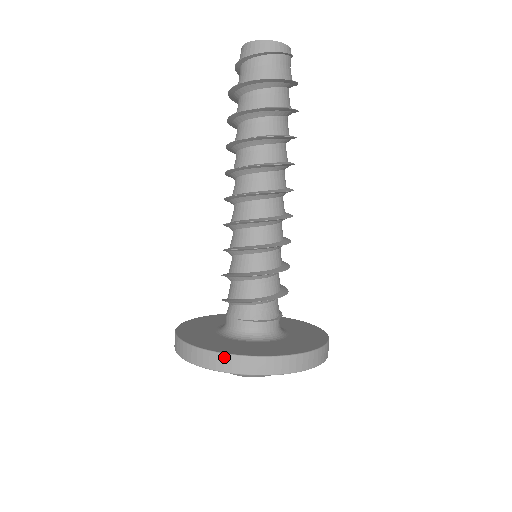
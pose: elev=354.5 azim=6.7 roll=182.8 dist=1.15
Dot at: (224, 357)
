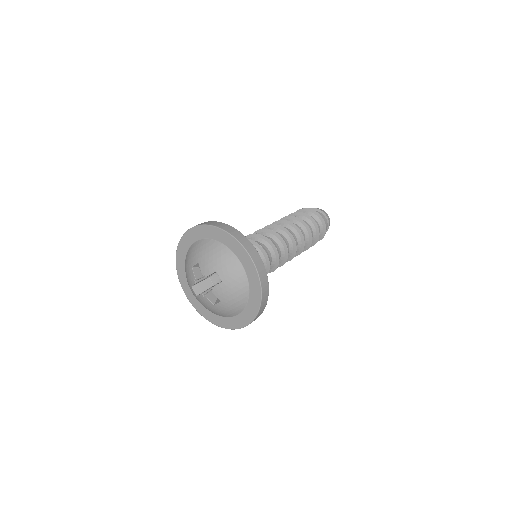
Dot at: (251, 245)
